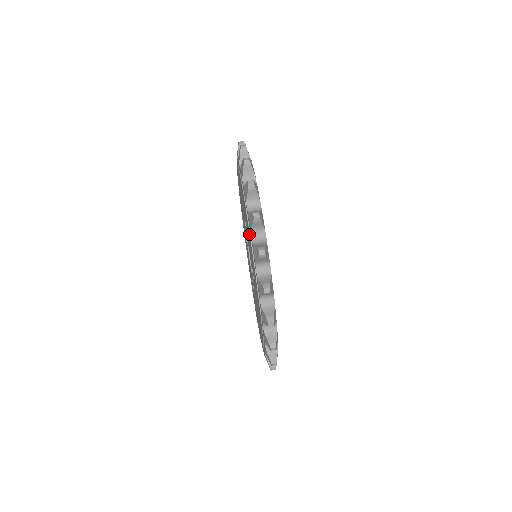
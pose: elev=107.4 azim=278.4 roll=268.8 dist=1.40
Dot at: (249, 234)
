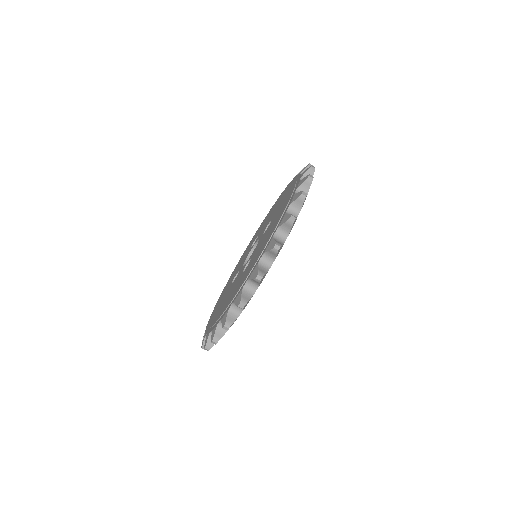
Dot at: occluded
